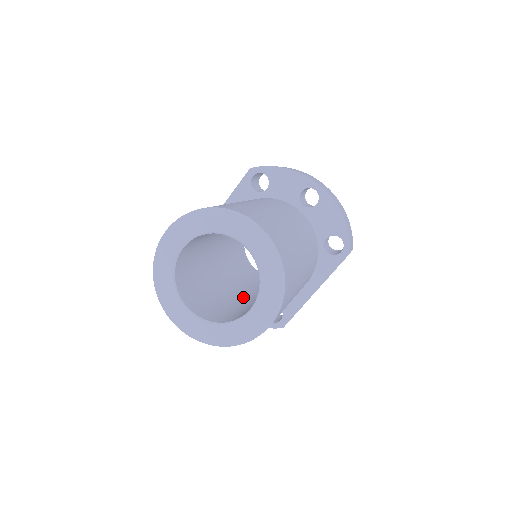
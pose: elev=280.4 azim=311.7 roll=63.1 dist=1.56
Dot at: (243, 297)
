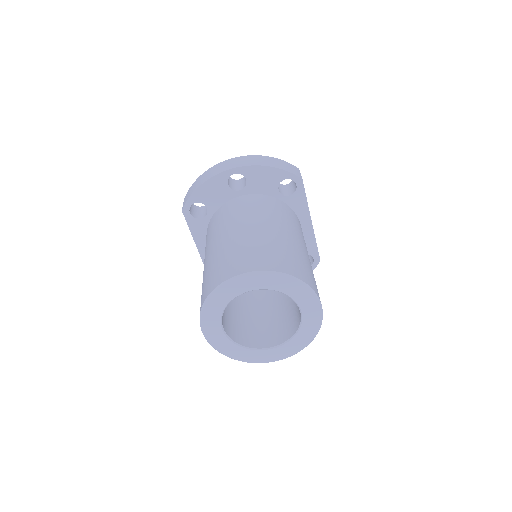
Dot at: occluded
